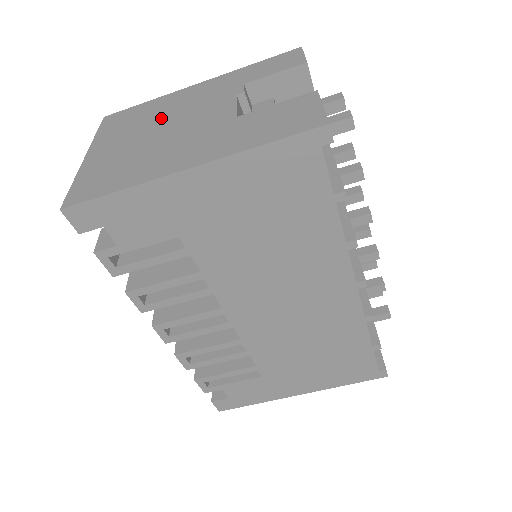
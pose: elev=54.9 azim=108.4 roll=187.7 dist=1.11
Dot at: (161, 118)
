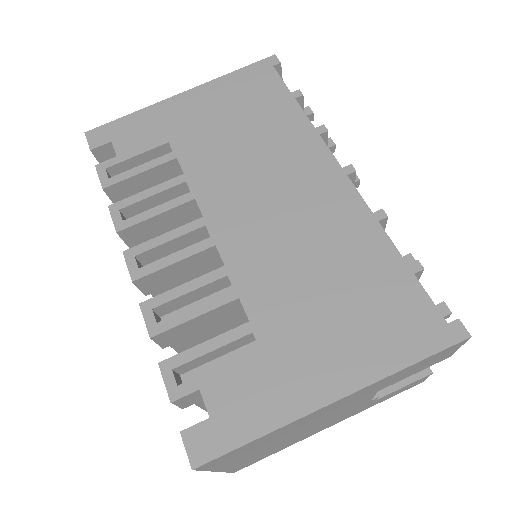
Dot at: occluded
